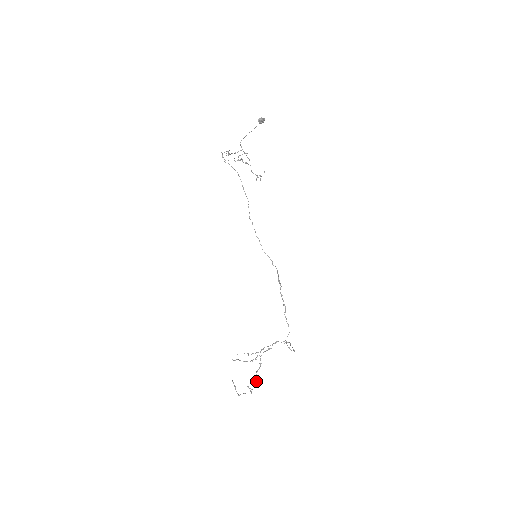
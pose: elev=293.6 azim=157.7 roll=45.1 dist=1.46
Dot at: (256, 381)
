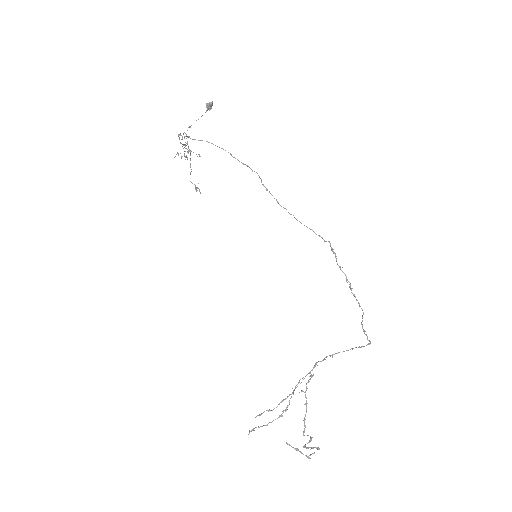
Dot at: (308, 435)
